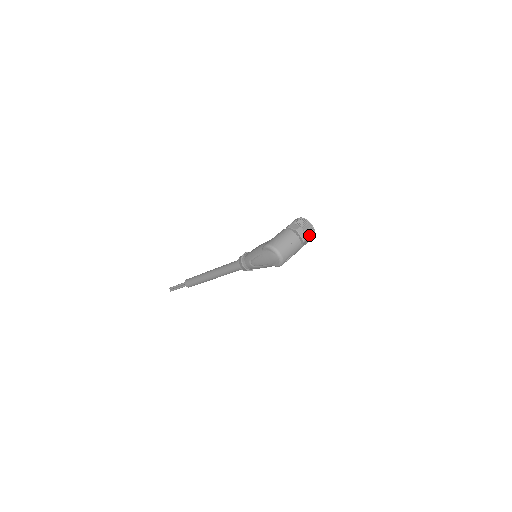
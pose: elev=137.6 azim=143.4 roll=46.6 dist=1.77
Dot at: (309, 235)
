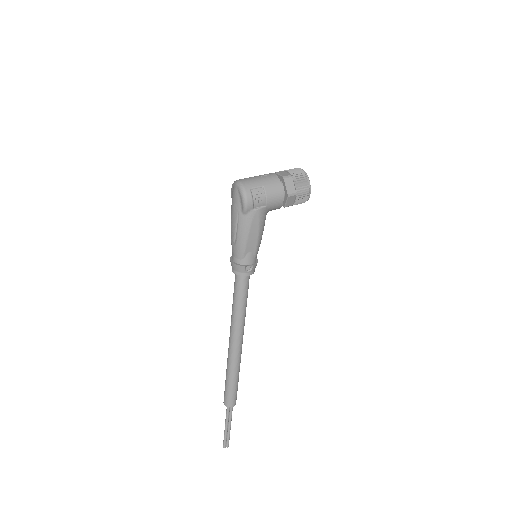
Dot at: (295, 175)
